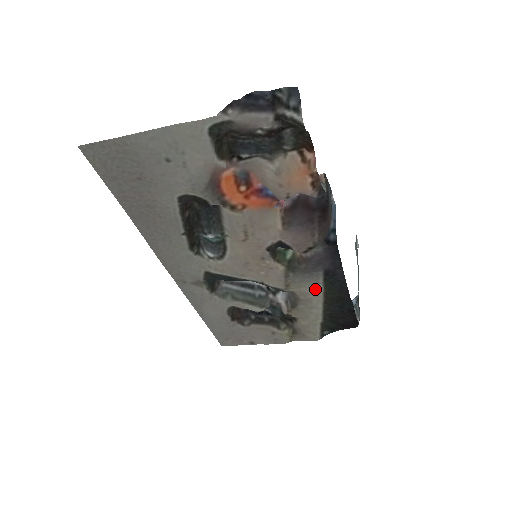
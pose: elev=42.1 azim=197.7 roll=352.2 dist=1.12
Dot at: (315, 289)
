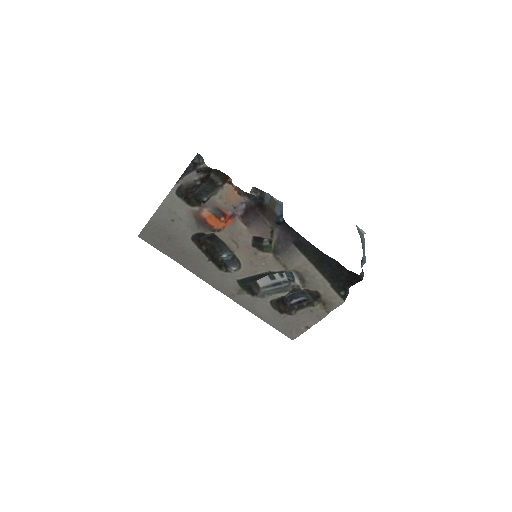
Dot at: (301, 260)
